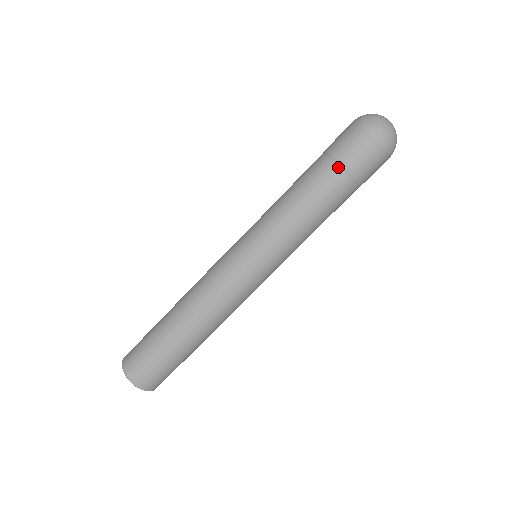
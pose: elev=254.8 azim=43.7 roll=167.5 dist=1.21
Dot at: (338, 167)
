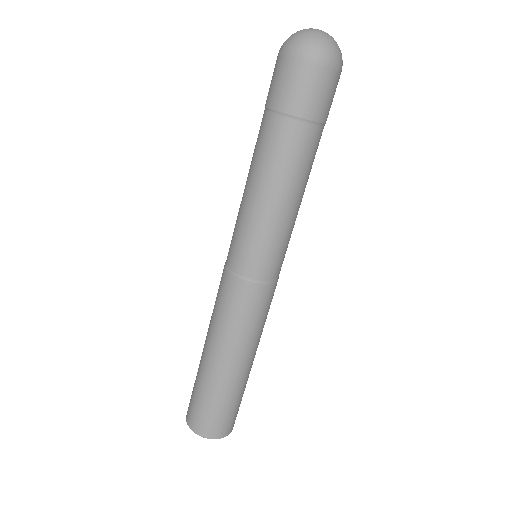
Dot at: (269, 113)
